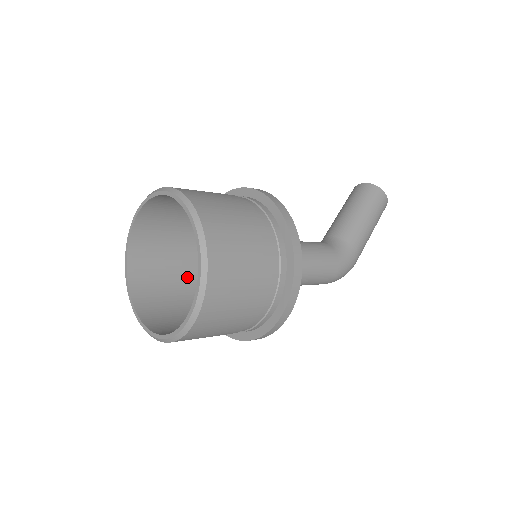
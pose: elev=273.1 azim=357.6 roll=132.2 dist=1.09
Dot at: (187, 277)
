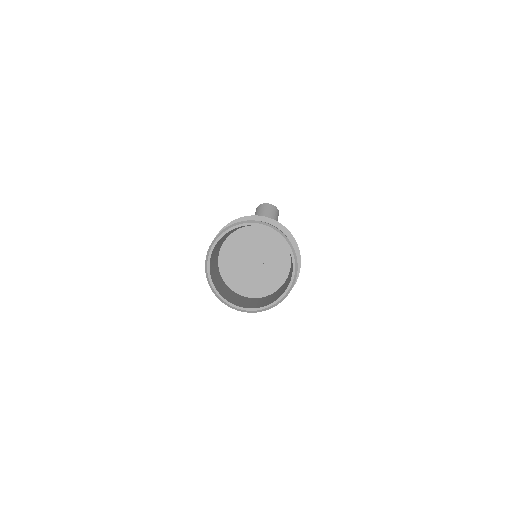
Dot at: (216, 263)
